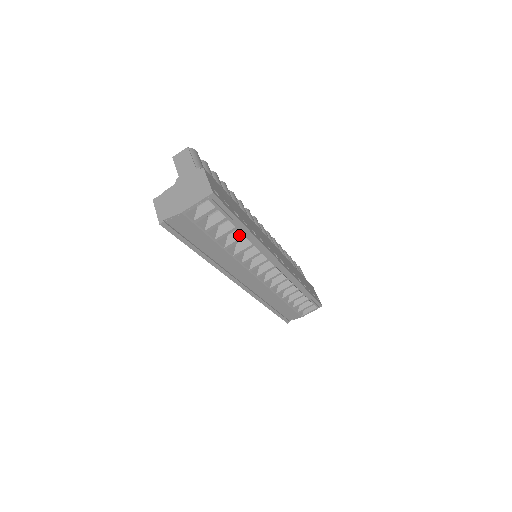
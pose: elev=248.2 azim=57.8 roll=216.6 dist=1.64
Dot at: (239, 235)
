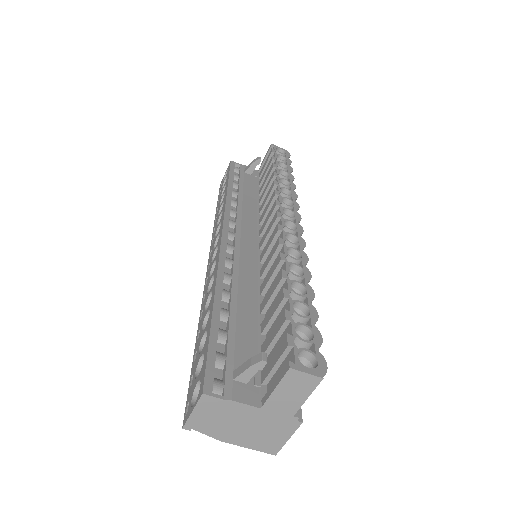
Dot at: occluded
